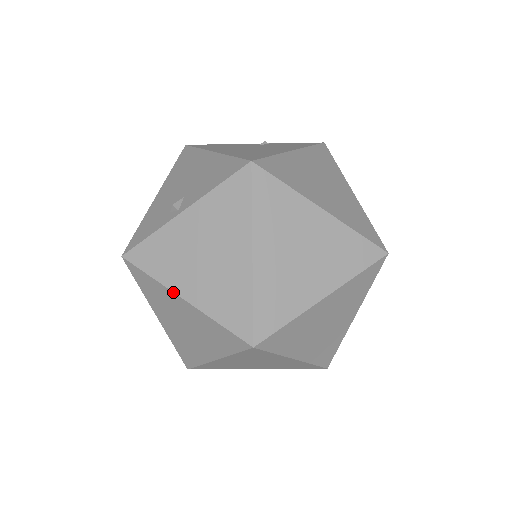
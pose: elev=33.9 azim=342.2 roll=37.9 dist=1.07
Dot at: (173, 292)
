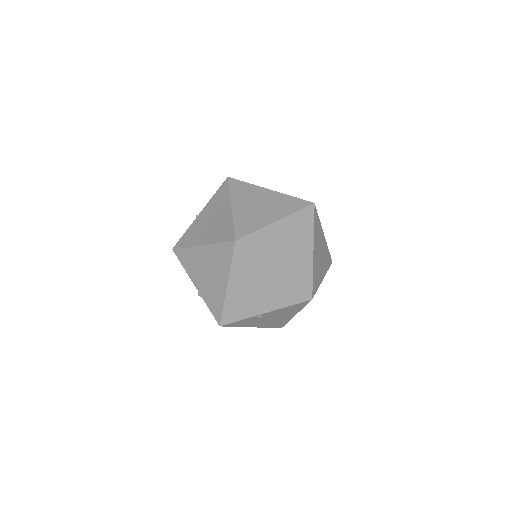
Dot at: (197, 246)
